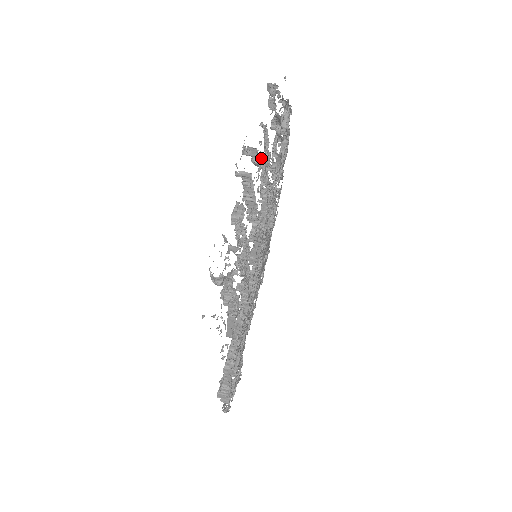
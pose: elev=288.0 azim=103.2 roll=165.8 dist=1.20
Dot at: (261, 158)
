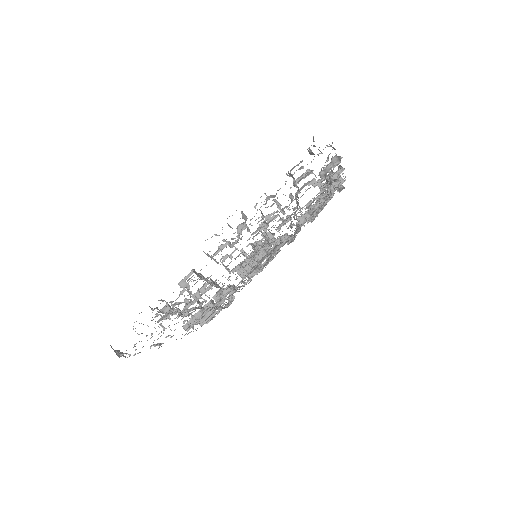
Dot at: occluded
